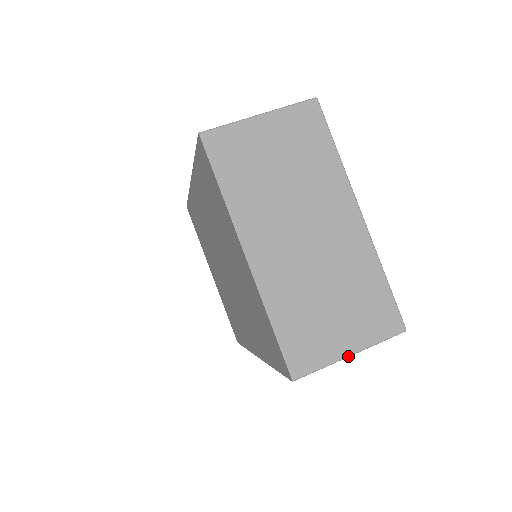
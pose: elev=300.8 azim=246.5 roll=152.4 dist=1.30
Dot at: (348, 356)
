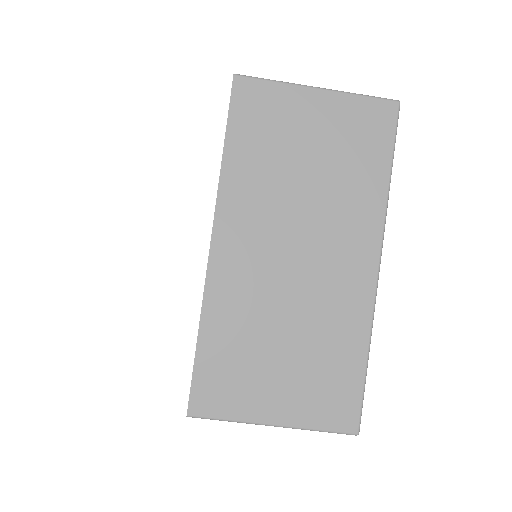
Dot at: (269, 425)
